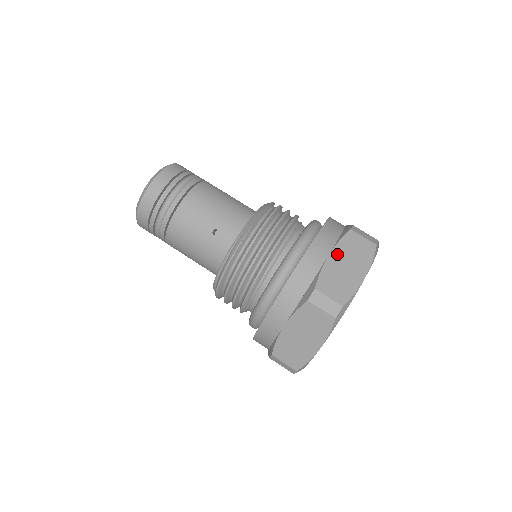
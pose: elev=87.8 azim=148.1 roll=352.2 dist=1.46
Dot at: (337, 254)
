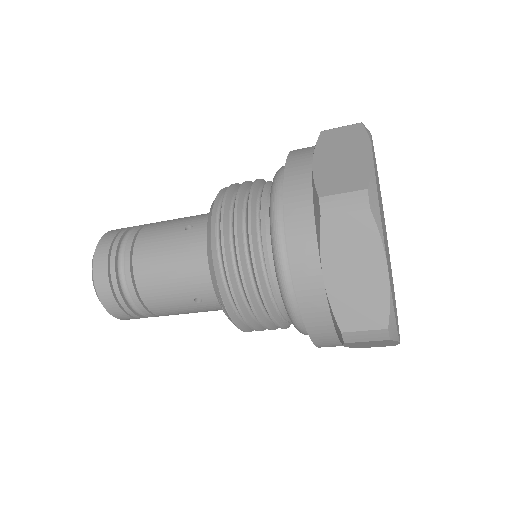
Dot at: (331, 268)
